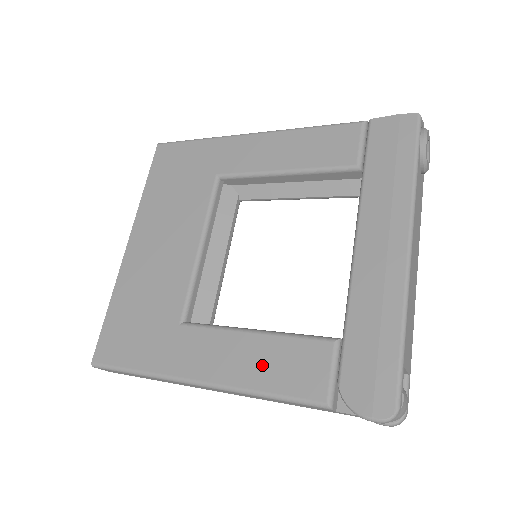
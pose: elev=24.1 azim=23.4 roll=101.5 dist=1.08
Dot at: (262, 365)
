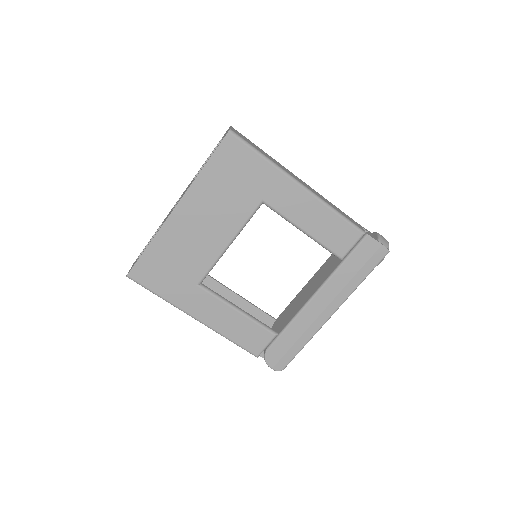
Dot at: (236, 329)
